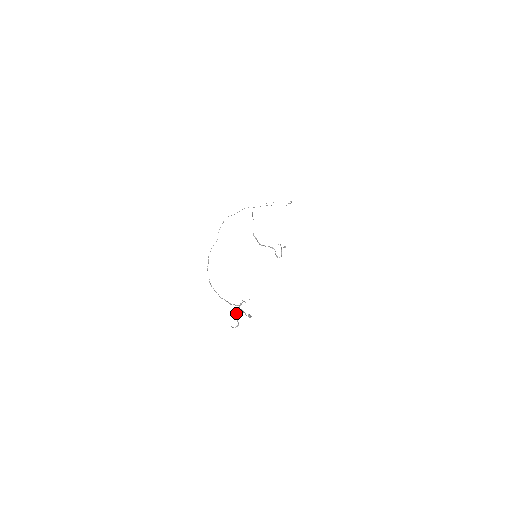
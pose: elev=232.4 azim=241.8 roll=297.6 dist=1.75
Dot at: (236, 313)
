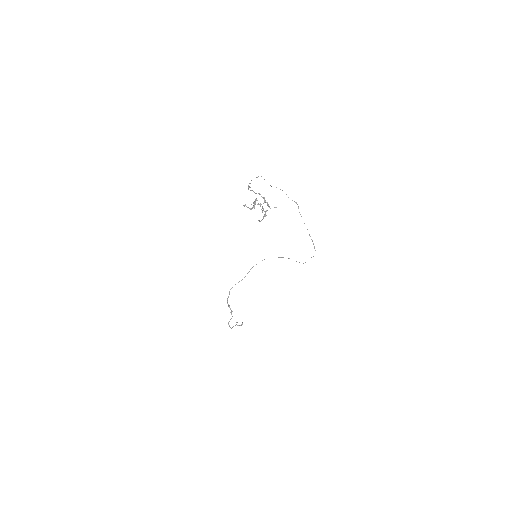
Dot at: occluded
